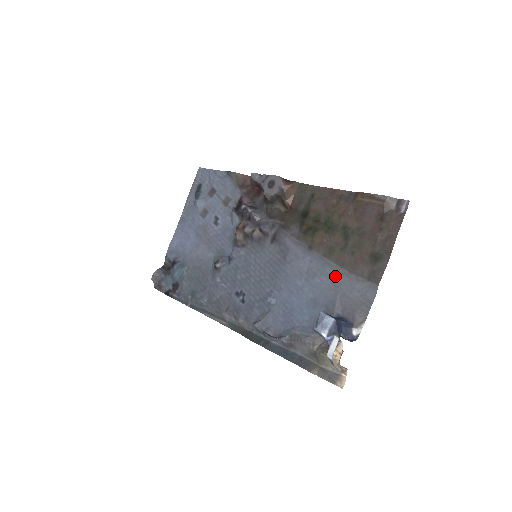
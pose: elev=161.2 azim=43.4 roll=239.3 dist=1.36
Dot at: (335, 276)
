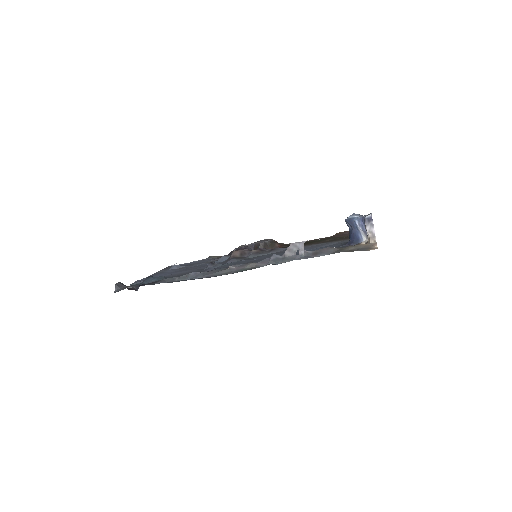
Dot at: (337, 242)
